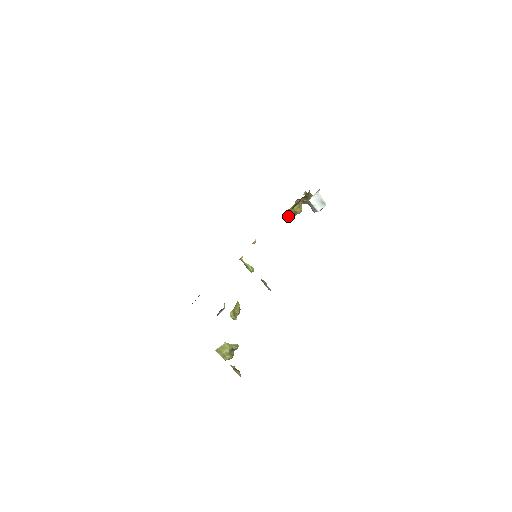
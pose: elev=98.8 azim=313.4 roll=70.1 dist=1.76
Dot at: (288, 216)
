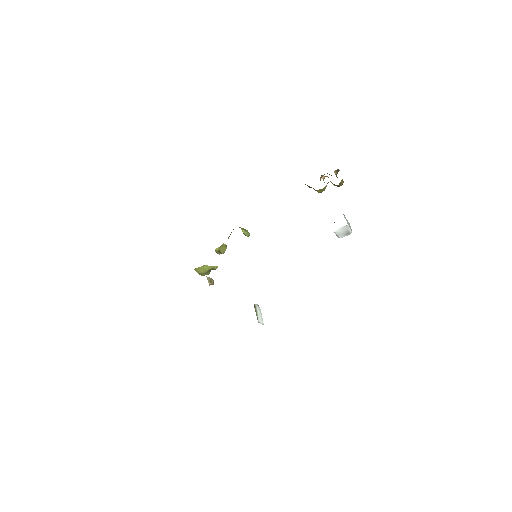
Dot at: occluded
